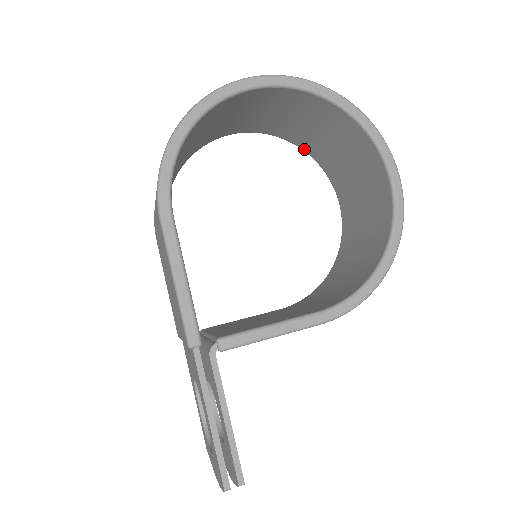
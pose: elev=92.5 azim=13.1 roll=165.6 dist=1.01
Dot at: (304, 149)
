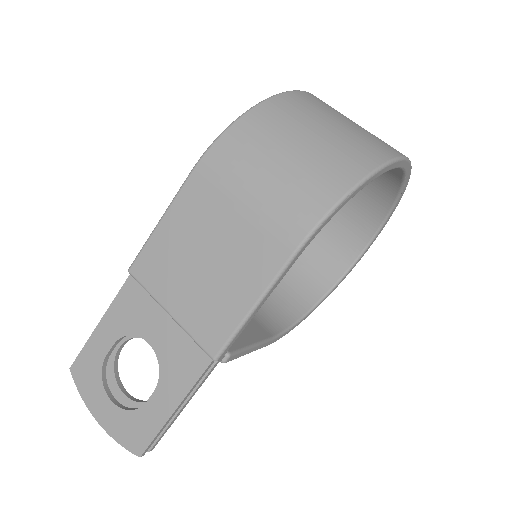
Dot at: occluded
